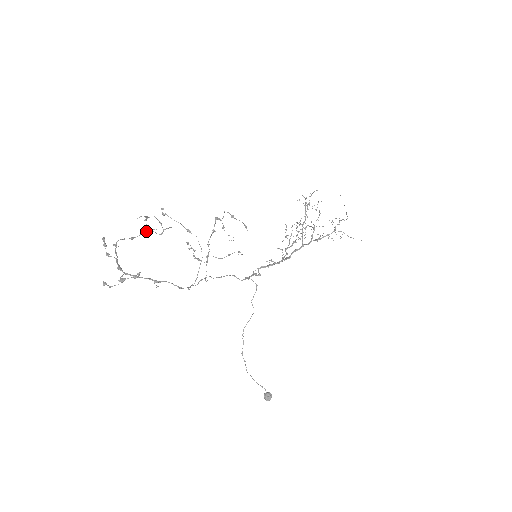
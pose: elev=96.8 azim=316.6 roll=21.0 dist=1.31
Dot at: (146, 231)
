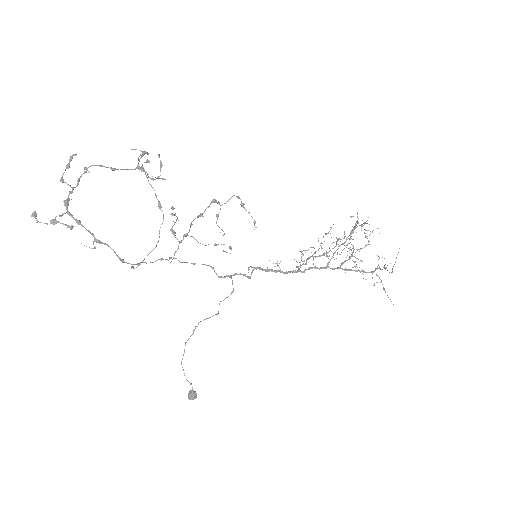
Dot at: (137, 168)
